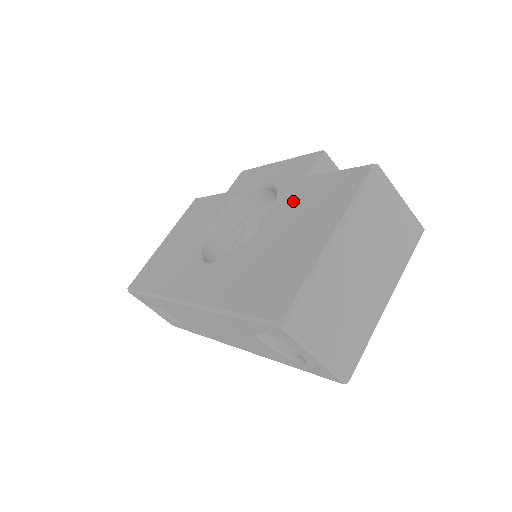
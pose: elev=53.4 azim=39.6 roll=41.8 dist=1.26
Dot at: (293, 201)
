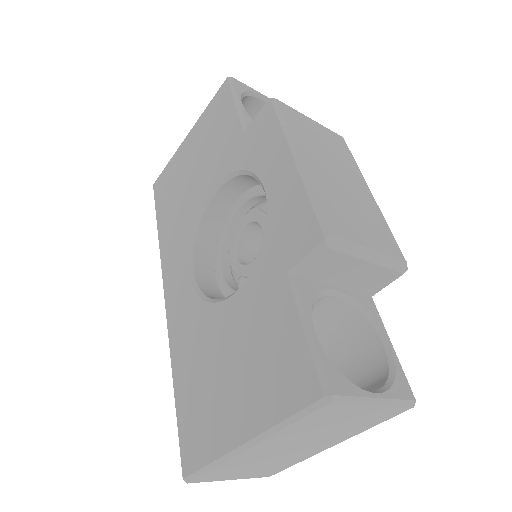
Dot at: (258, 306)
